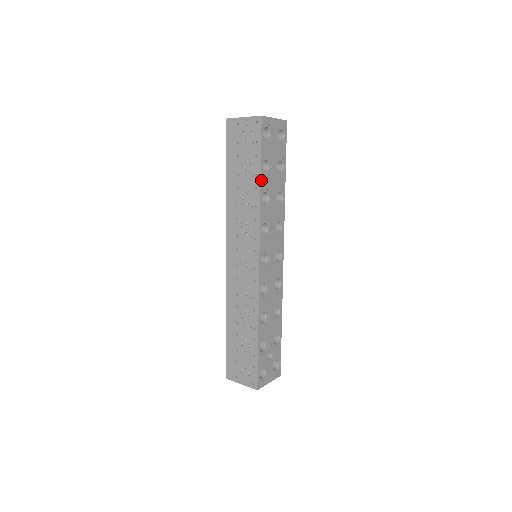
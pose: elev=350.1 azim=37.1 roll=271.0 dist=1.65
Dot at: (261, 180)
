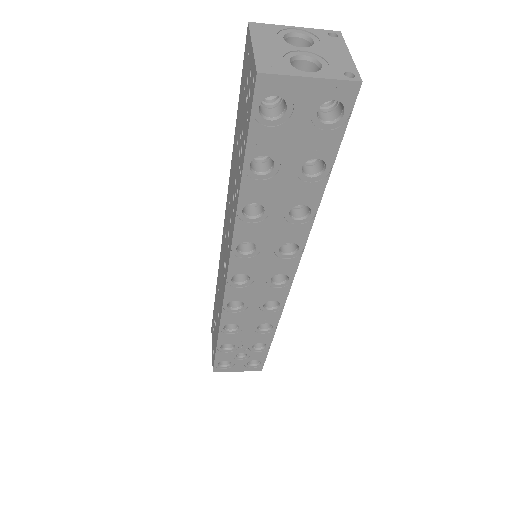
Dot at: (242, 186)
